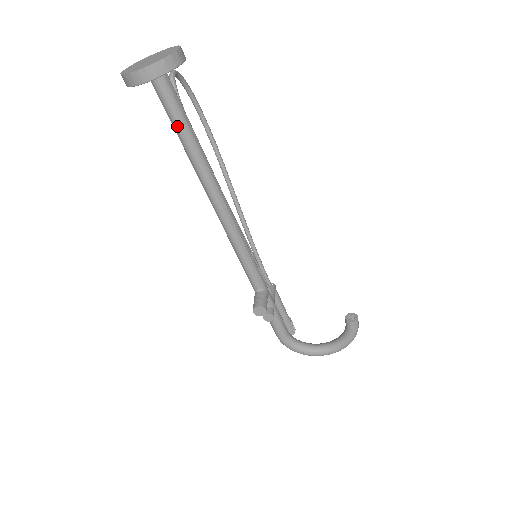
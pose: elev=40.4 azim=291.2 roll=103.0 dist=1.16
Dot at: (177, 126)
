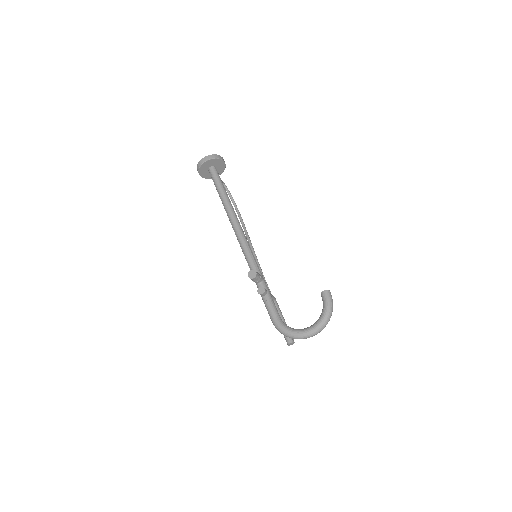
Dot at: (217, 185)
